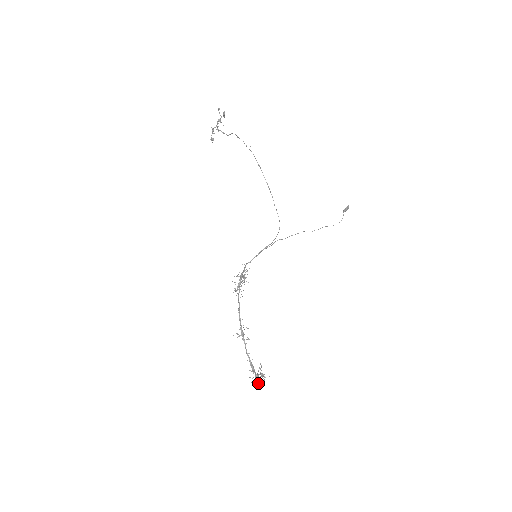
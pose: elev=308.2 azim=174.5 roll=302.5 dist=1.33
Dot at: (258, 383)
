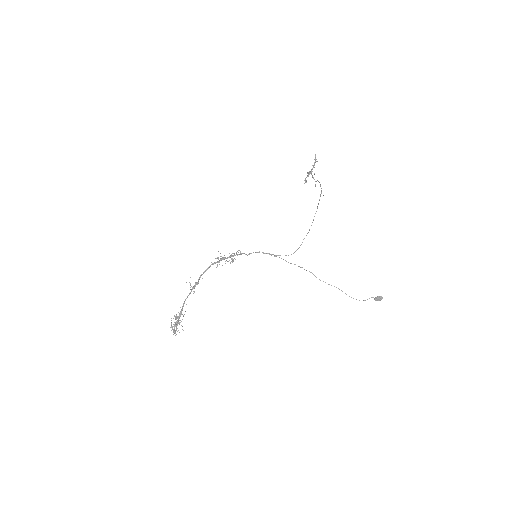
Dot at: (174, 329)
